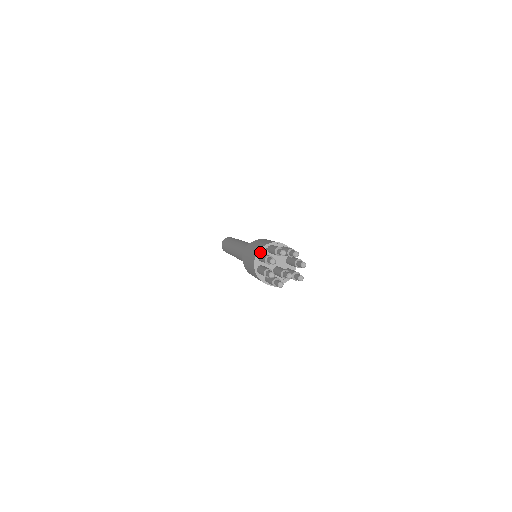
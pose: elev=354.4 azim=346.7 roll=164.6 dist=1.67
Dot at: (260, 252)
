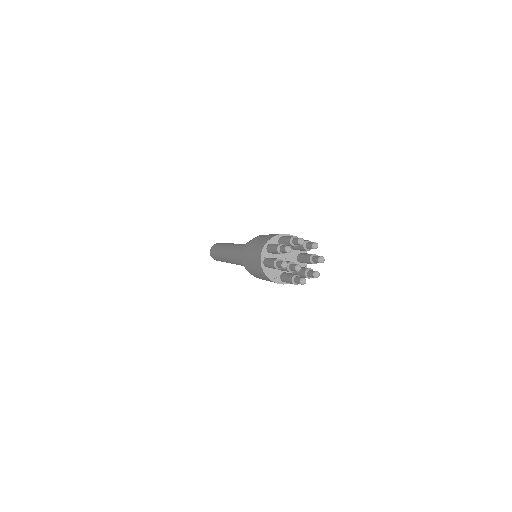
Dot at: occluded
